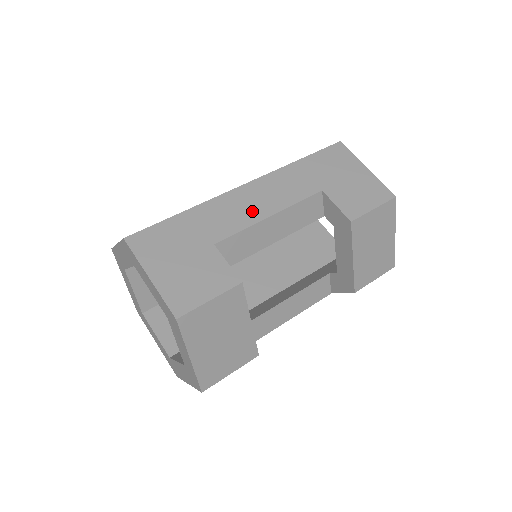
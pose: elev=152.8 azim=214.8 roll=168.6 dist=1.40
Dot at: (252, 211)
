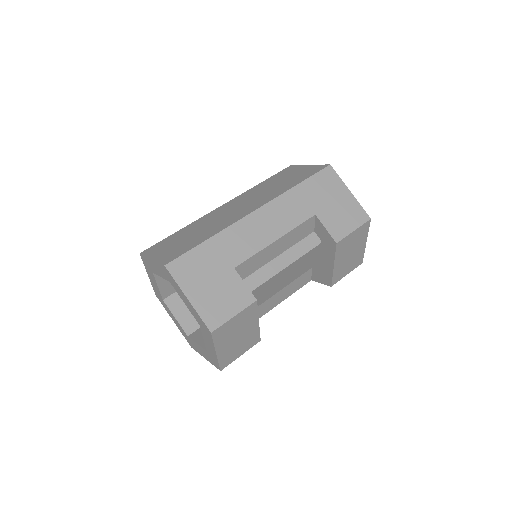
Dot at: (262, 236)
